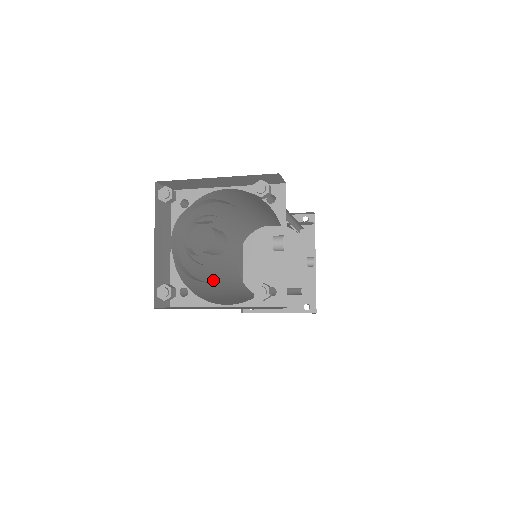
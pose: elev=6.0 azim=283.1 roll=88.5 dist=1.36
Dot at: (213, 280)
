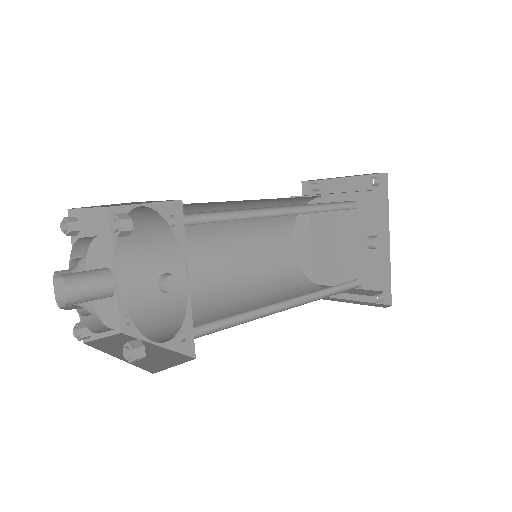
Dot at: (211, 285)
